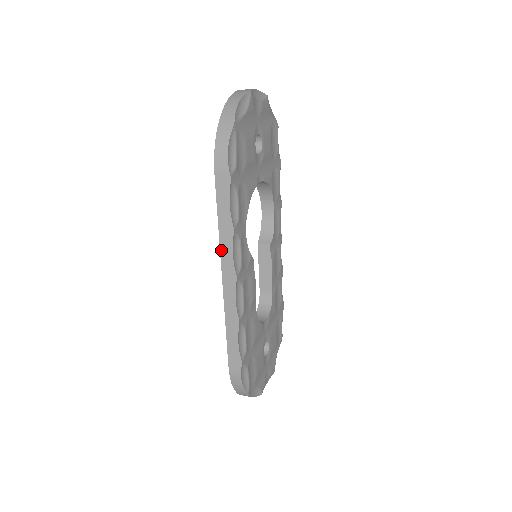
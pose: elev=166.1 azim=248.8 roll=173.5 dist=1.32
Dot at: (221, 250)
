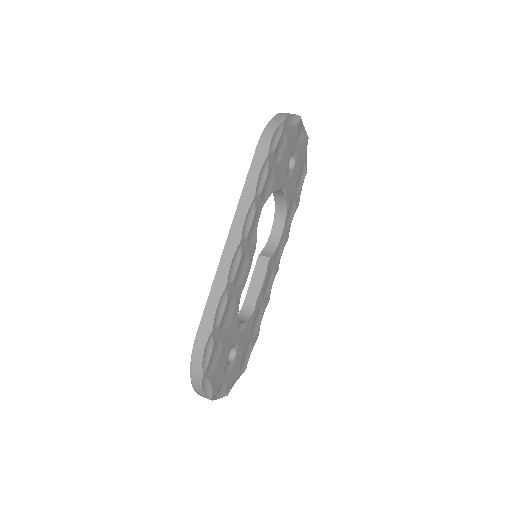
Dot at: (236, 212)
